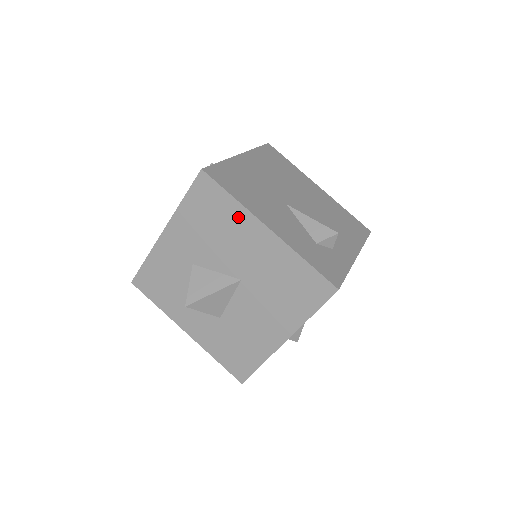
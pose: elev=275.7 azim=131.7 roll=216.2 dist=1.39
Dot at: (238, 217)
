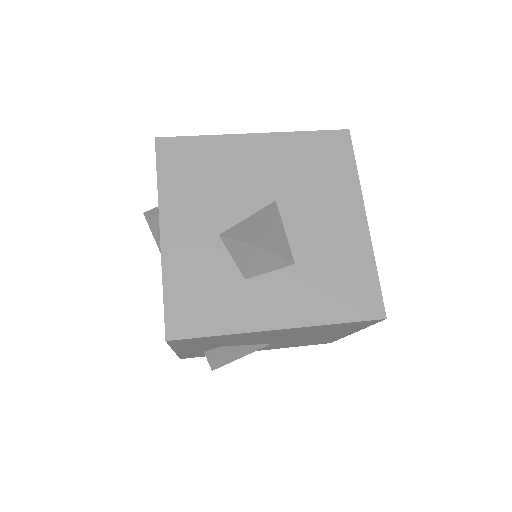
Dot at: (222, 148)
